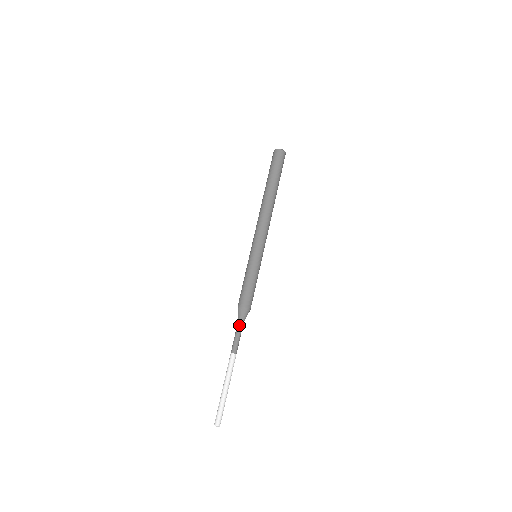
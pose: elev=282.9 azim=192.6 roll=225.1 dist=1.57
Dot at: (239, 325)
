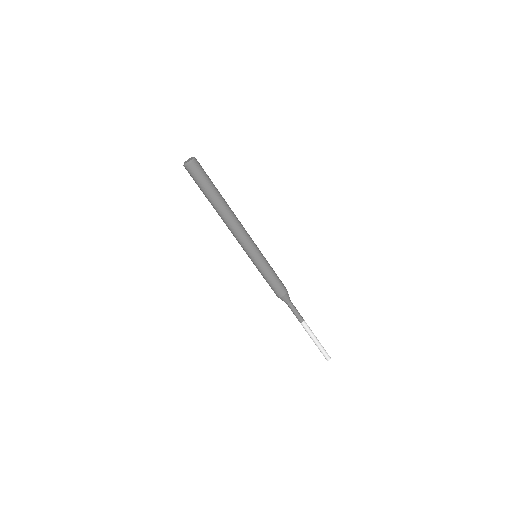
Dot at: (289, 306)
